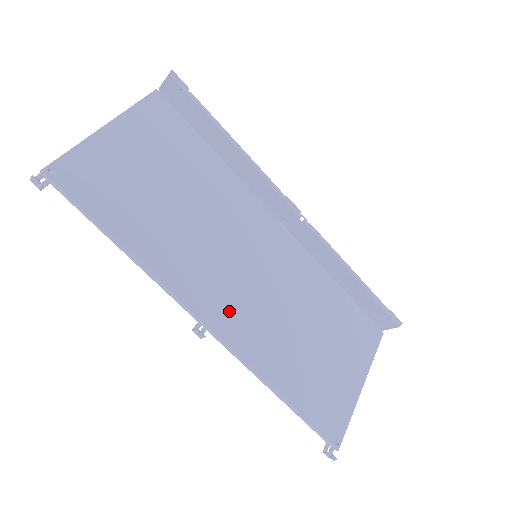
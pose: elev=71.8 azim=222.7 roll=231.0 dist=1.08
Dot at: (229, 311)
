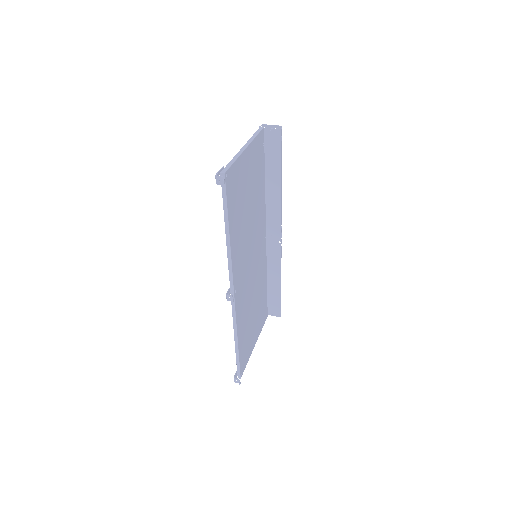
Dot at: (241, 288)
